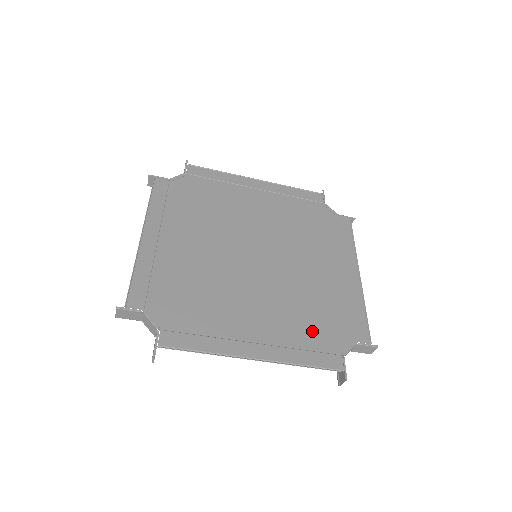
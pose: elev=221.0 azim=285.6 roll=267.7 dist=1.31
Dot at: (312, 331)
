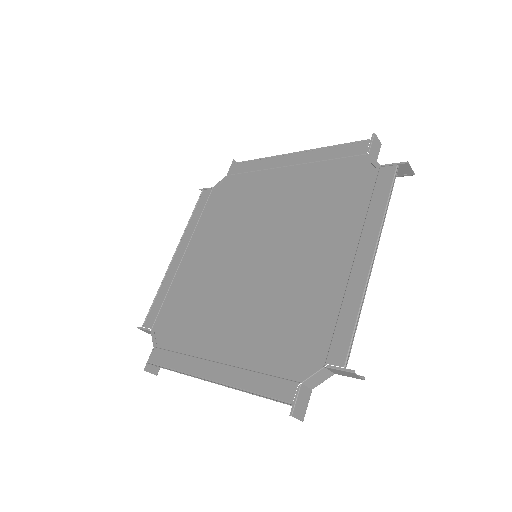
Dot at: (276, 348)
